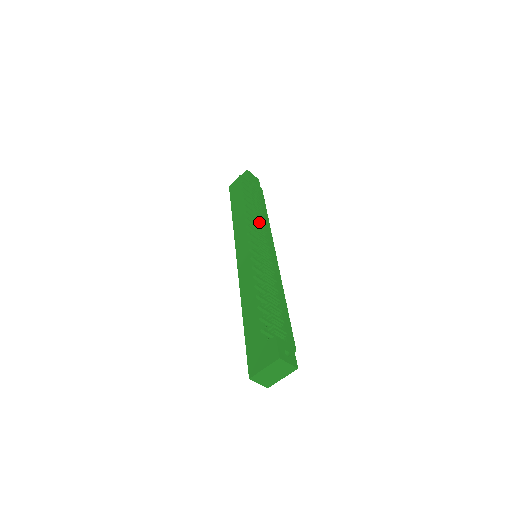
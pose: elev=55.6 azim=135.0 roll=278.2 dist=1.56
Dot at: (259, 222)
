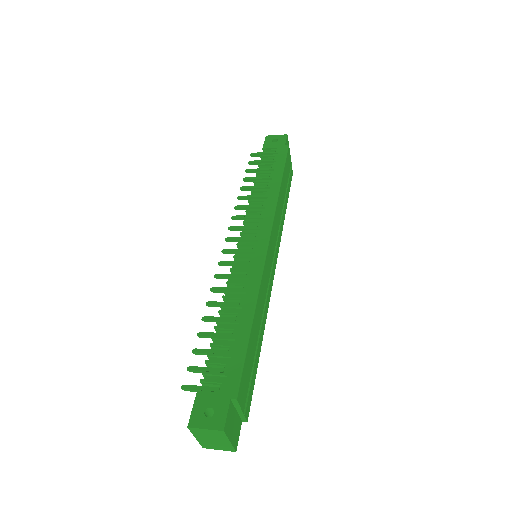
Dot at: (255, 208)
